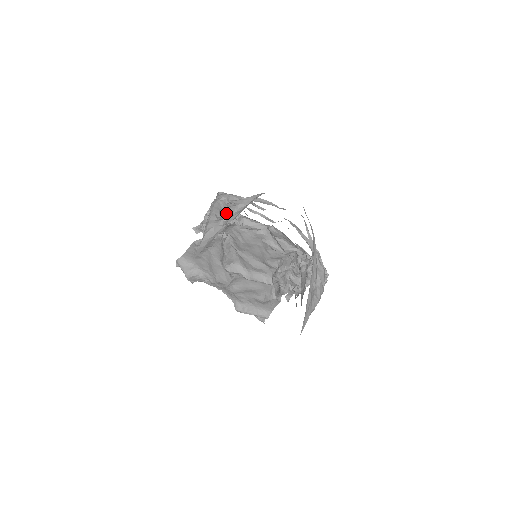
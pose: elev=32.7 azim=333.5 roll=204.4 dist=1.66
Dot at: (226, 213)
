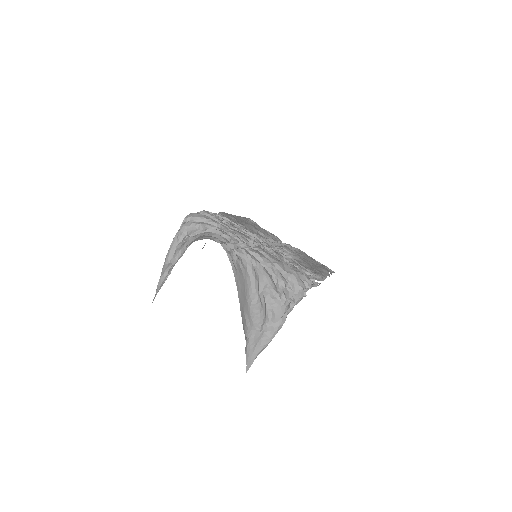
Dot at: (173, 258)
